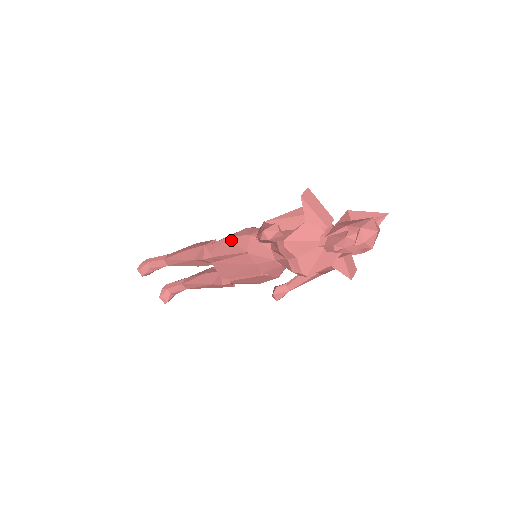
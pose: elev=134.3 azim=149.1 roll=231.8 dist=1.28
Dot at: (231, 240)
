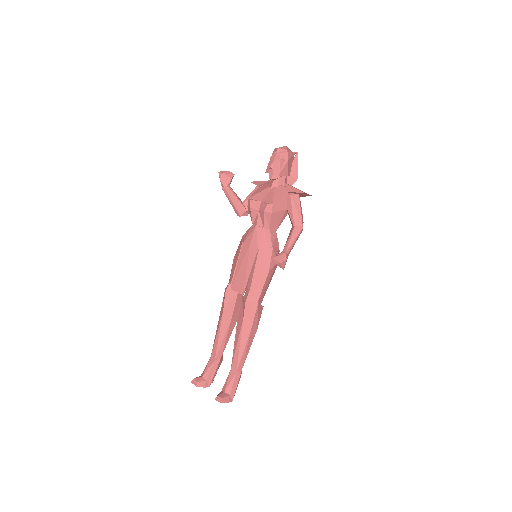
Dot at: (235, 257)
